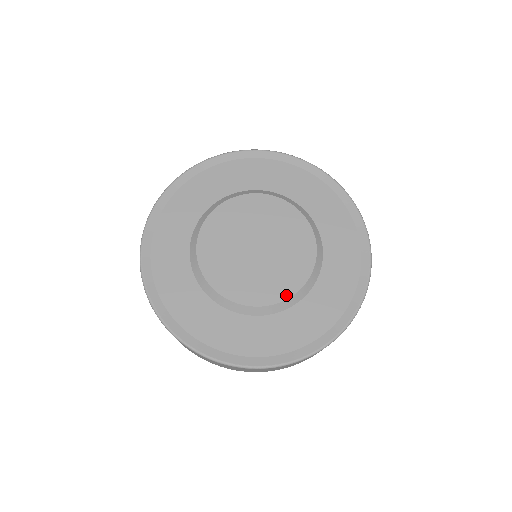
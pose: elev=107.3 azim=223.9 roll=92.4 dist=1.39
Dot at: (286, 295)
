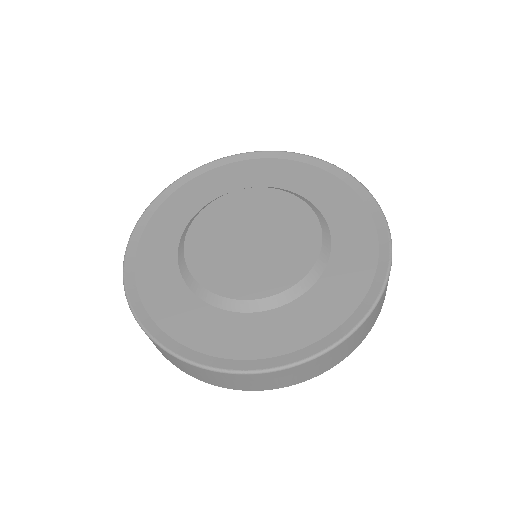
Dot at: (225, 292)
